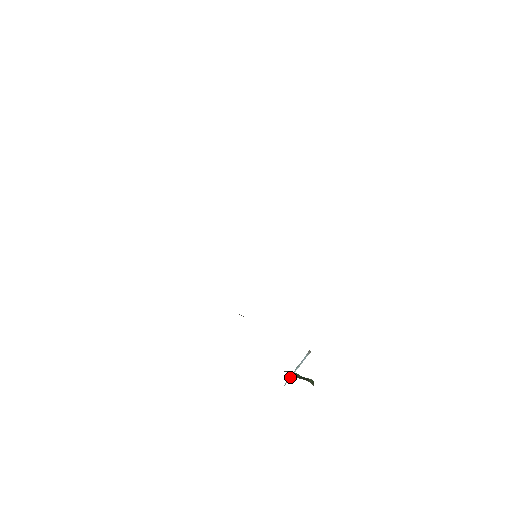
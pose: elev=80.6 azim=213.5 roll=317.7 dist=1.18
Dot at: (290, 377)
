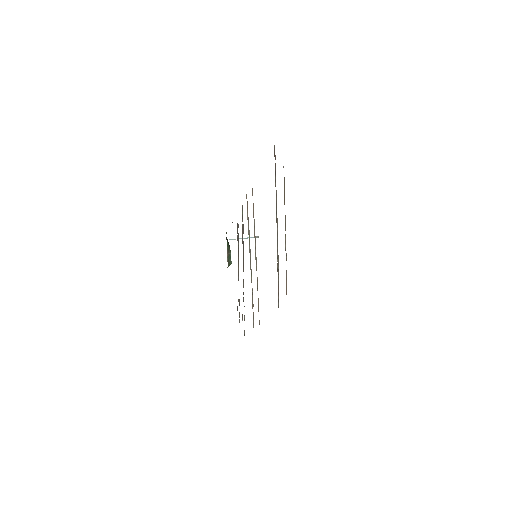
Dot at: (233, 239)
